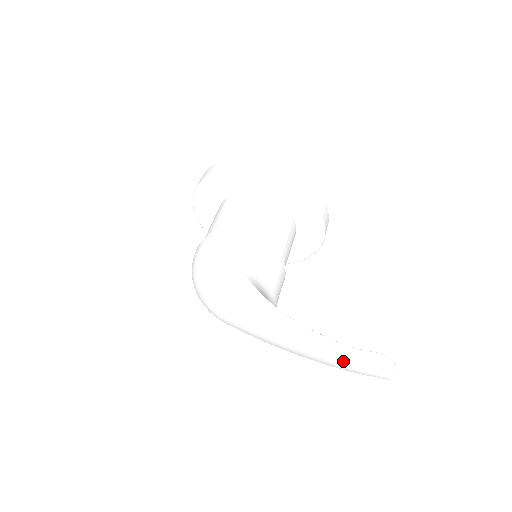
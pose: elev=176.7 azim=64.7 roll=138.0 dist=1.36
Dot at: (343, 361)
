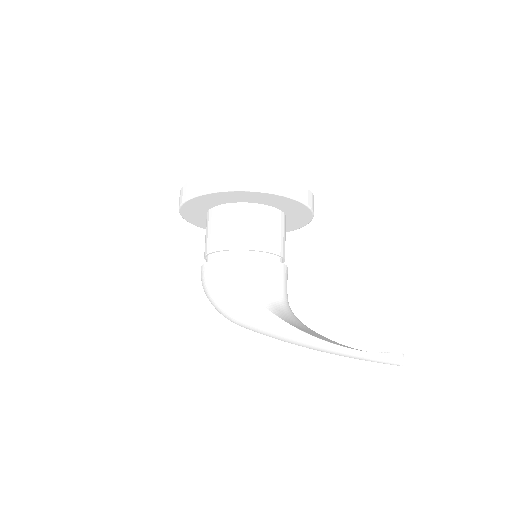
Dot at: occluded
